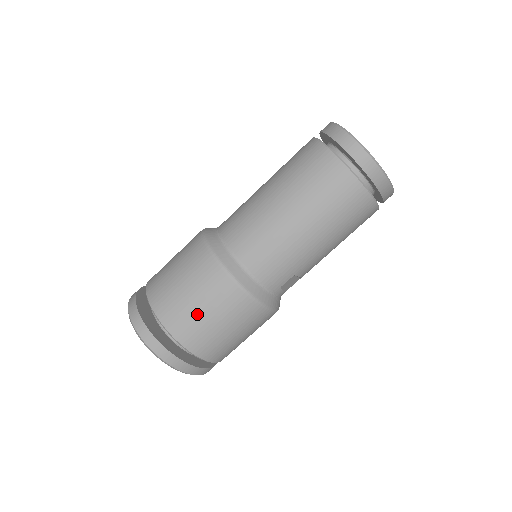
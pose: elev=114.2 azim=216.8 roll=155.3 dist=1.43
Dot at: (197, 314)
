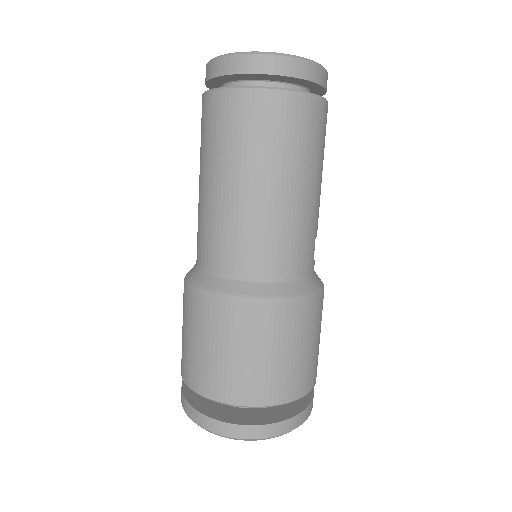
Dot at: (277, 364)
